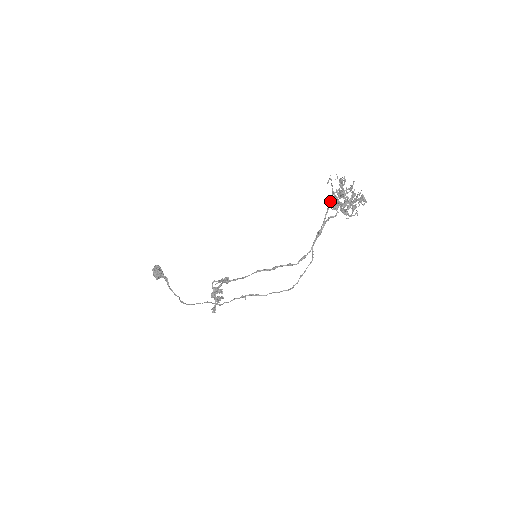
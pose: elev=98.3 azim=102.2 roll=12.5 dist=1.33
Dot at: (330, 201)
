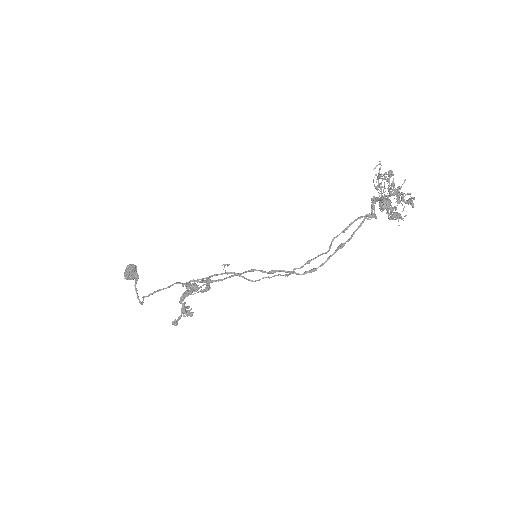
Dot at: occluded
